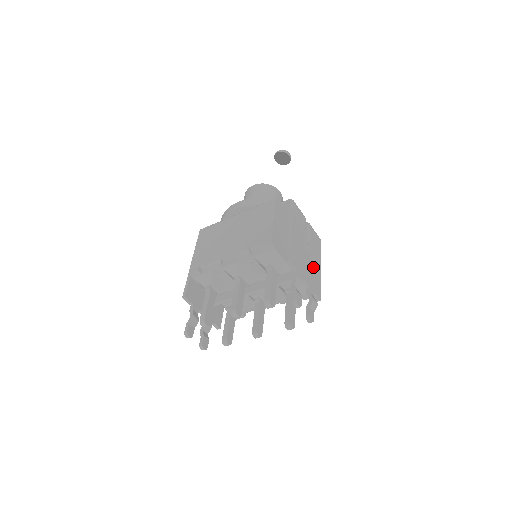
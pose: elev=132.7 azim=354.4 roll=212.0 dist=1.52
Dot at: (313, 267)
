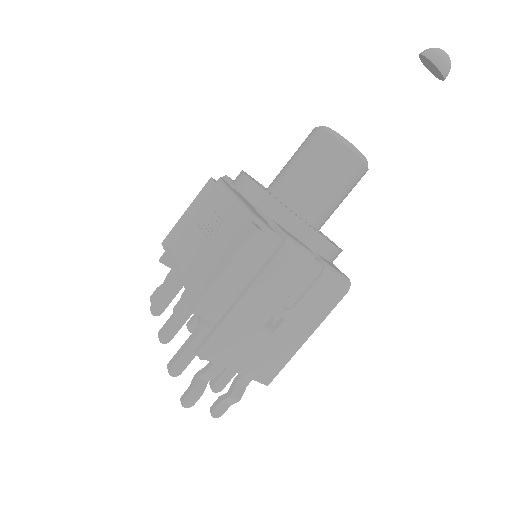
Dot at: (277, 344)
